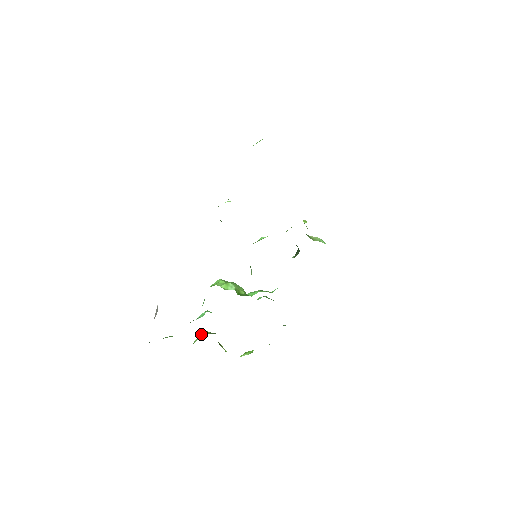
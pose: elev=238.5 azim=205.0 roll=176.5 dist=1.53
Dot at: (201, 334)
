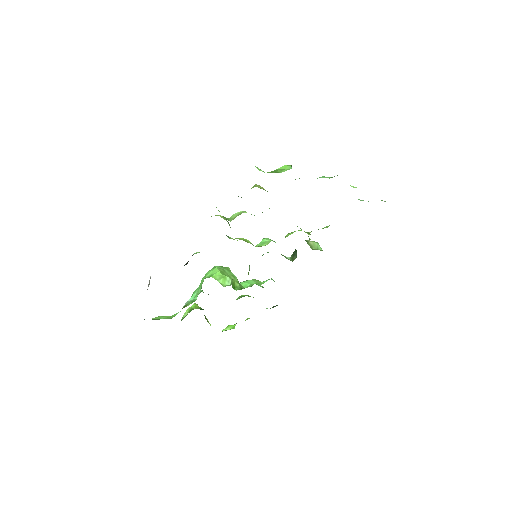
Dot at: (189, 307)
